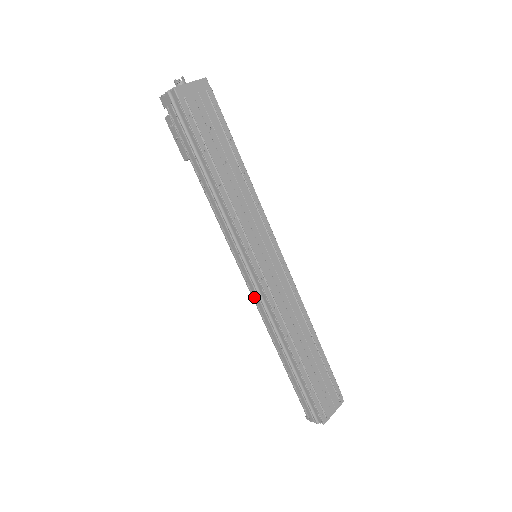
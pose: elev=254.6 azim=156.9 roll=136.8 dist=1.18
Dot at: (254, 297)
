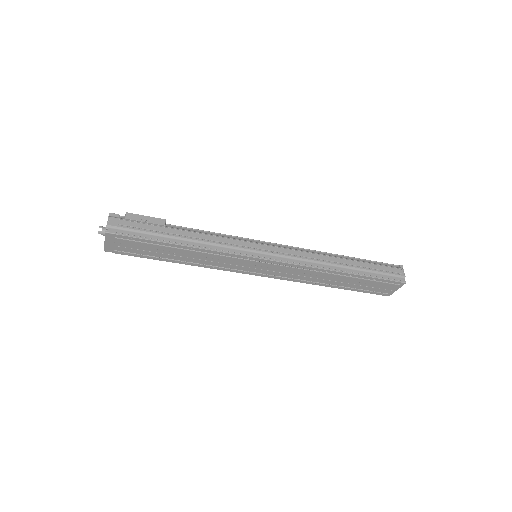
Dot at: occluded
